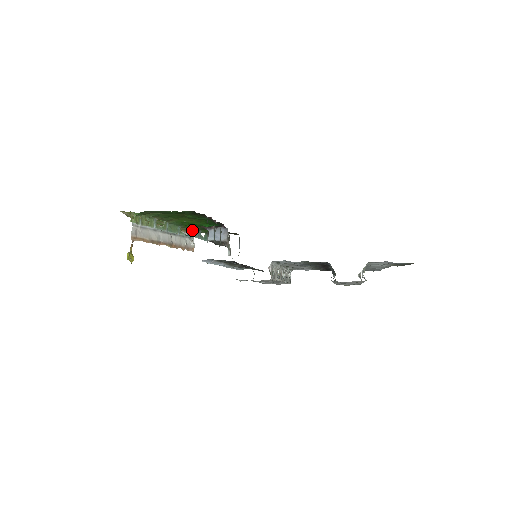
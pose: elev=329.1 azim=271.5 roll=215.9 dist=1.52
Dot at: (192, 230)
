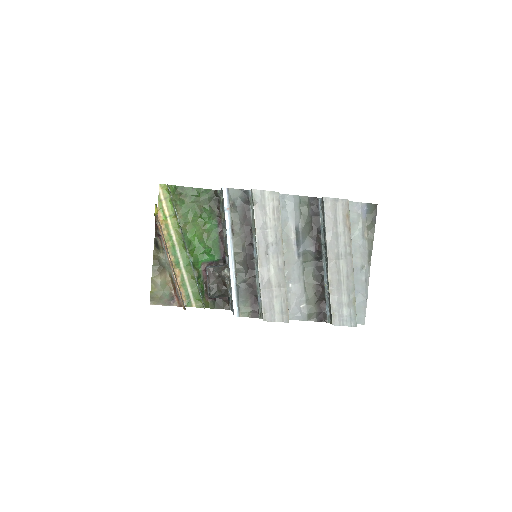
Dot at: (187, 289)
